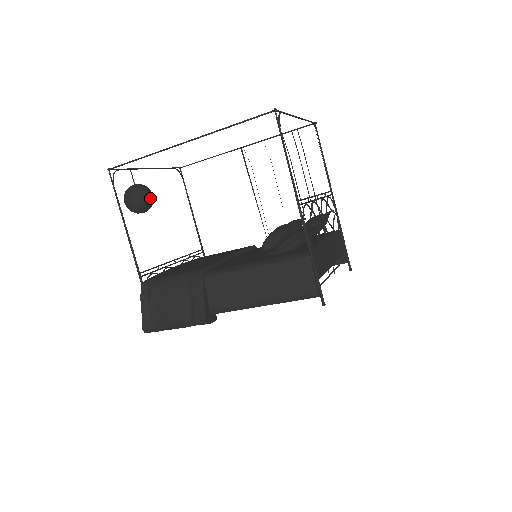
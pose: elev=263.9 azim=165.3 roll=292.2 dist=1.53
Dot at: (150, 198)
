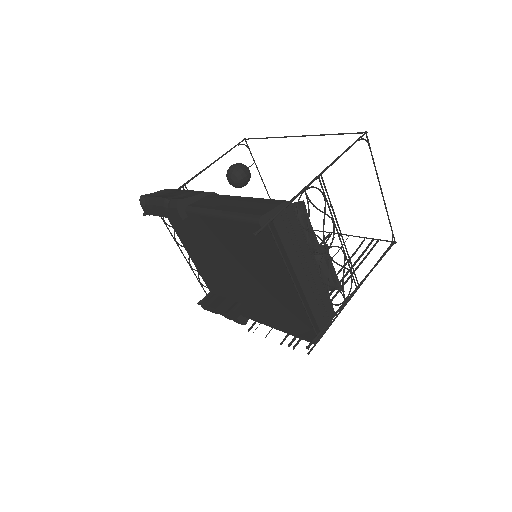
Dot at: (245, 176)
